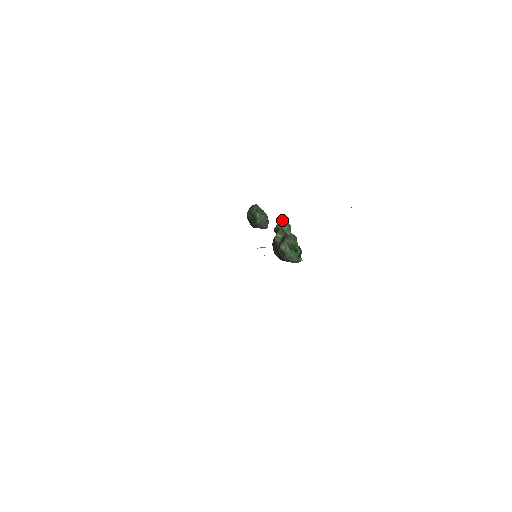
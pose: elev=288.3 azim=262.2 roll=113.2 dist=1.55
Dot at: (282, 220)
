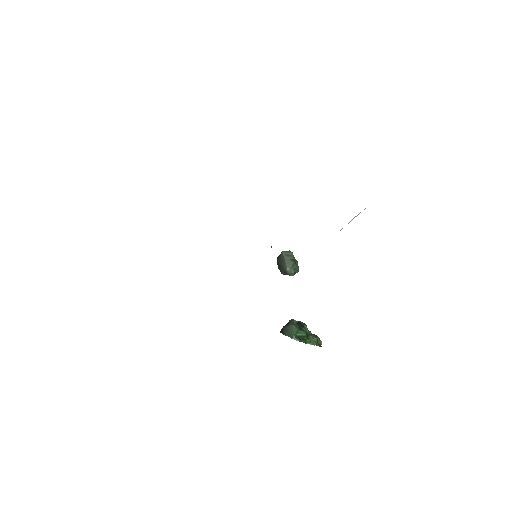
Dot at: (317, 336)
